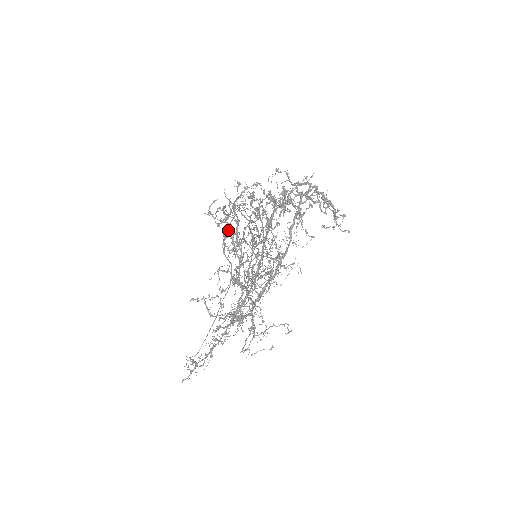
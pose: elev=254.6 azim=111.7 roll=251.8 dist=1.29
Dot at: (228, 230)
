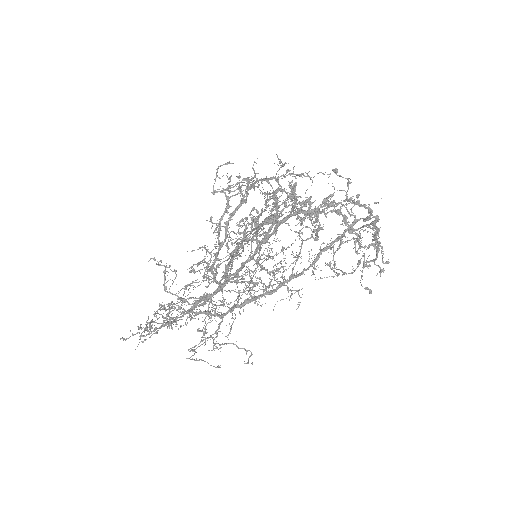
Dot at: occluded
